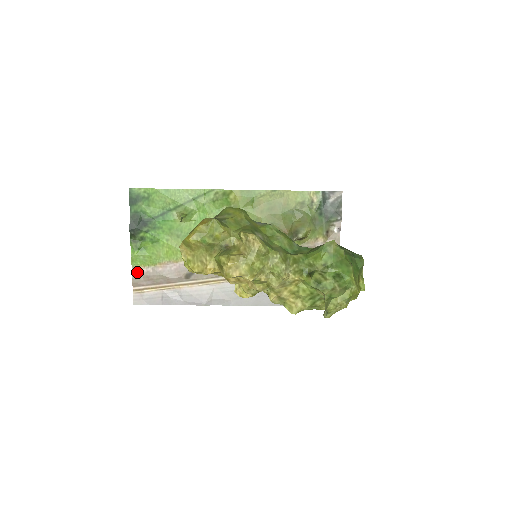
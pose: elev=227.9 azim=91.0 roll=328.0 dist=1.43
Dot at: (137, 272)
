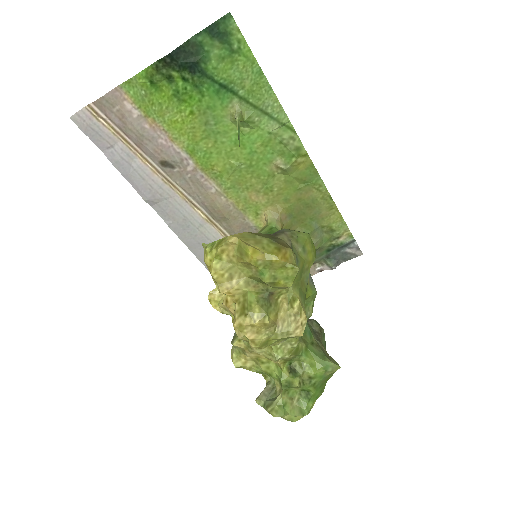
Dot at: (118, 97)
